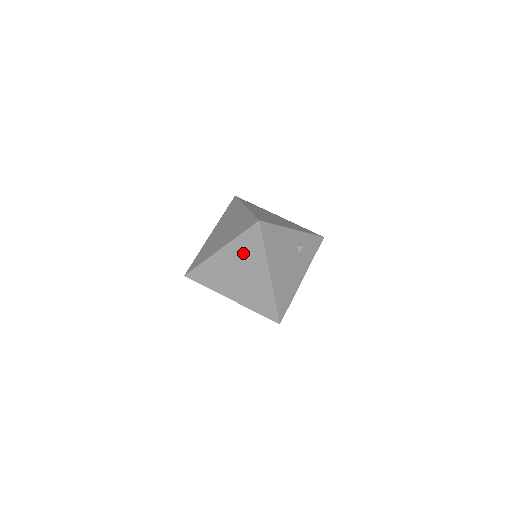
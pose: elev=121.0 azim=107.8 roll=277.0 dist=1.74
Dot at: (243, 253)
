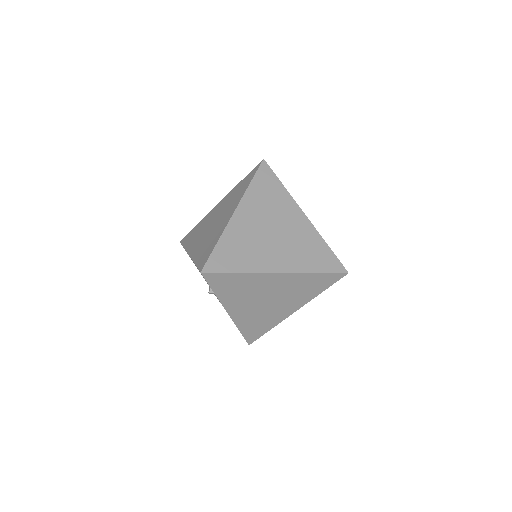
Dot at: (264, 202)
